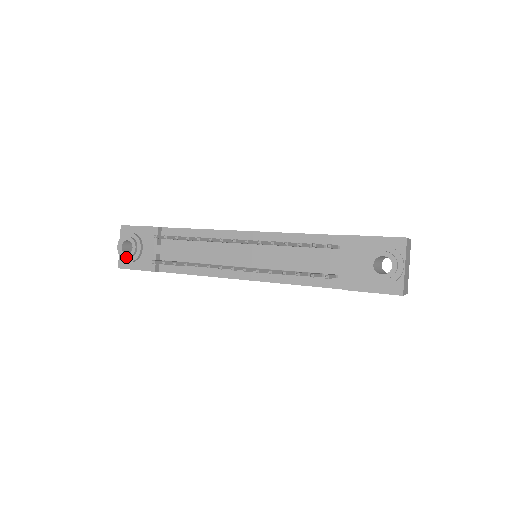
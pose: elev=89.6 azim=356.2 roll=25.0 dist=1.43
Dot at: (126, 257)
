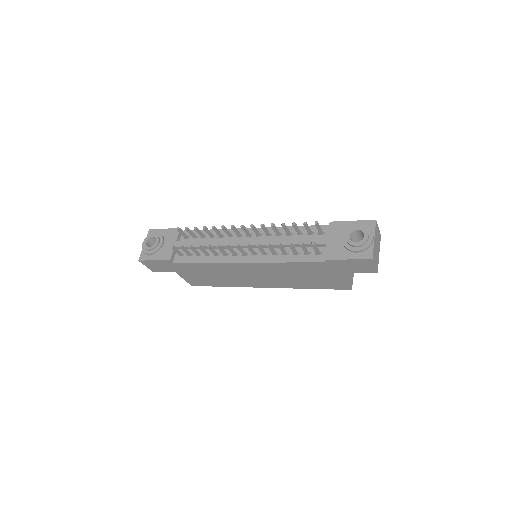
Dot at: (148, 249)
